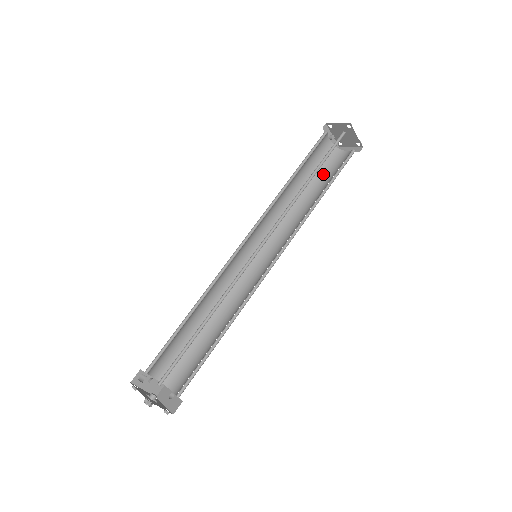
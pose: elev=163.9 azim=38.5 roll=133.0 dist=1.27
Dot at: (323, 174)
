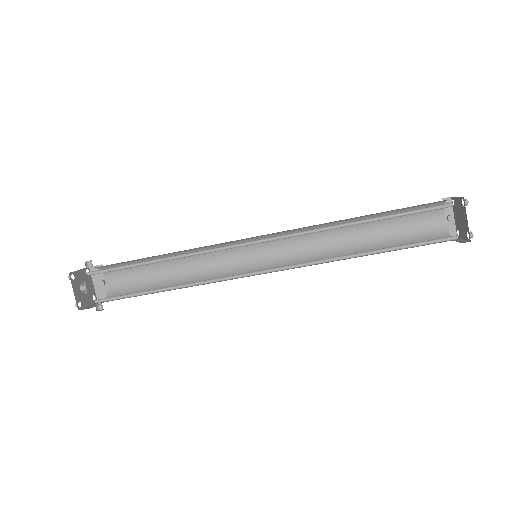
Dot at: occluded
